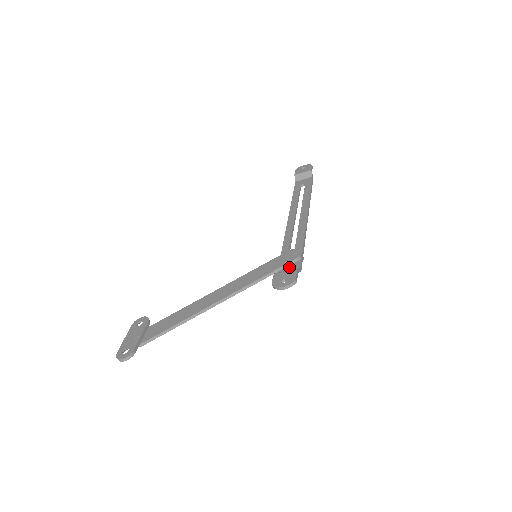
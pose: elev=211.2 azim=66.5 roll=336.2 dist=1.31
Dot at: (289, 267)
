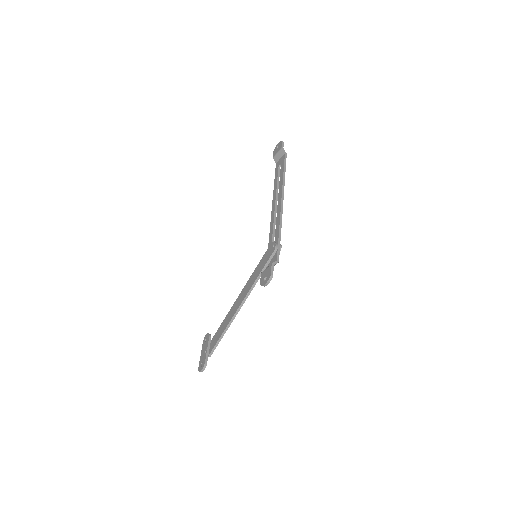
Dot at: (271, 261)
